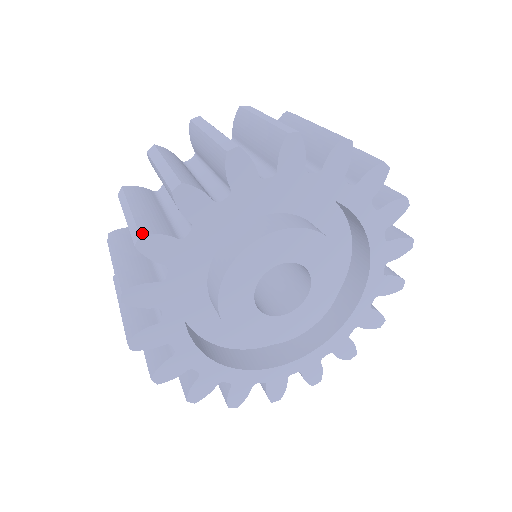
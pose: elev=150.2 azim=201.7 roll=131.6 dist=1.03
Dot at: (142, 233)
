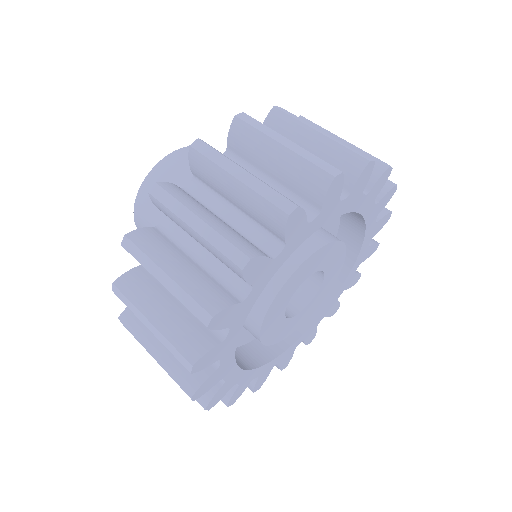
Dot at: (251, 256)
